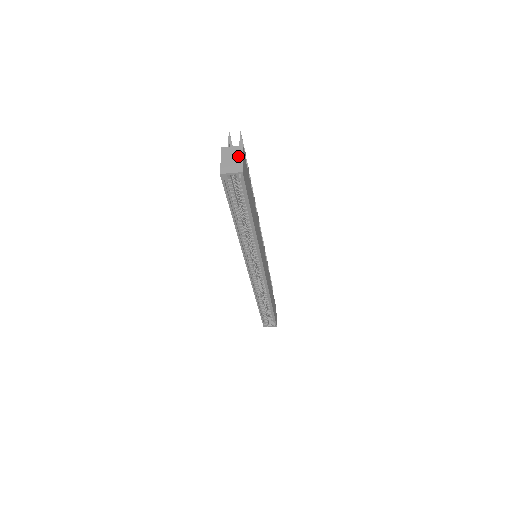
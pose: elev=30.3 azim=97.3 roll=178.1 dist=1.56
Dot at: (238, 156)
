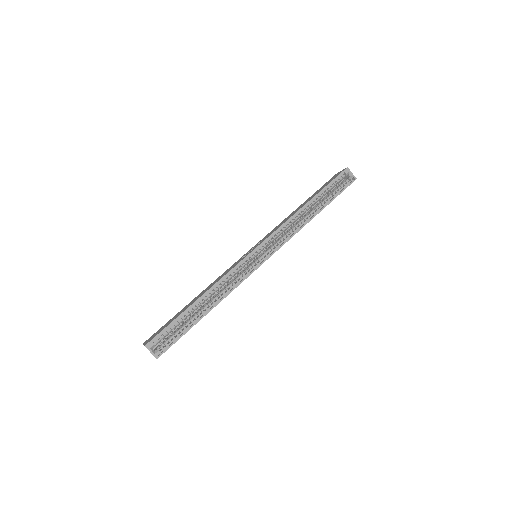
Dot at: occluded
